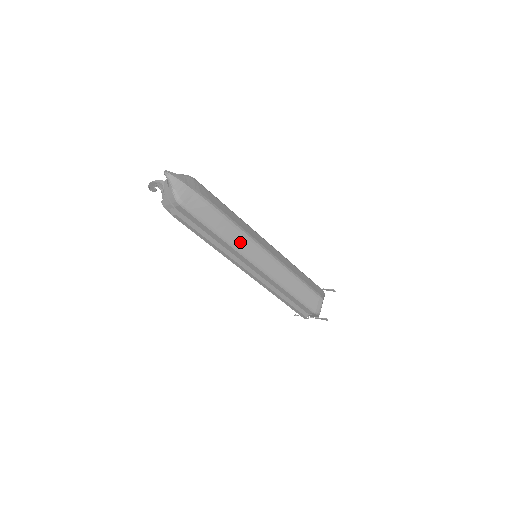
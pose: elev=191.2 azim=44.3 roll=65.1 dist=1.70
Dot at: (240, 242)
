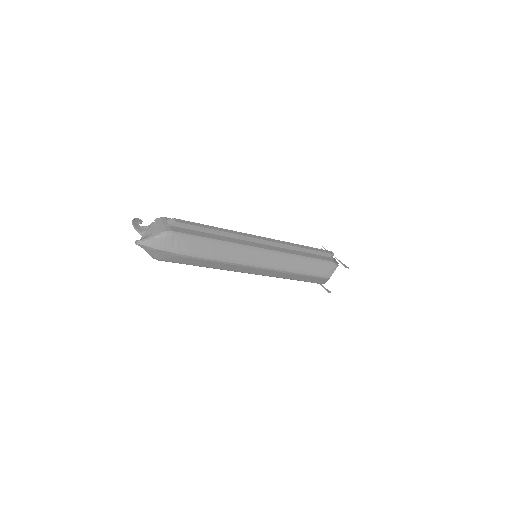
Dot at: (229, 268)
